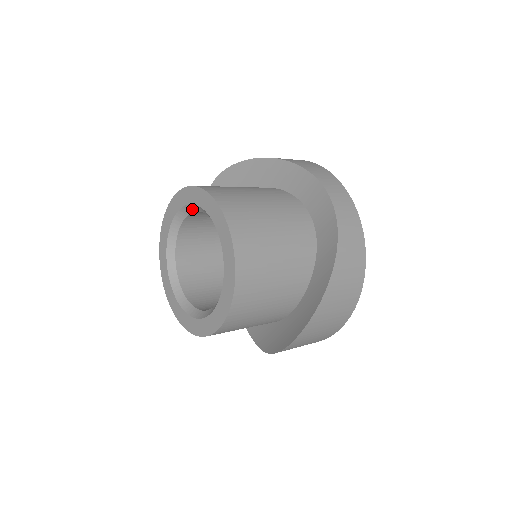
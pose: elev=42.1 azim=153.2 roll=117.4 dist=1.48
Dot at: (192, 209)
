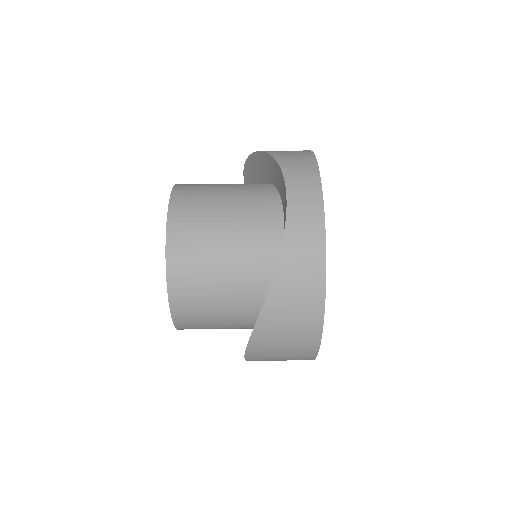
Dot at: occluded
